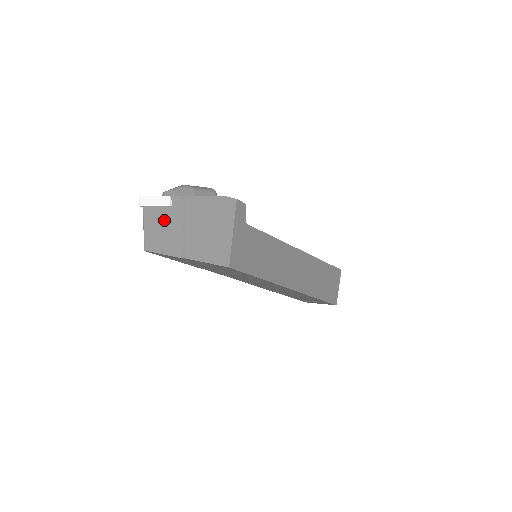
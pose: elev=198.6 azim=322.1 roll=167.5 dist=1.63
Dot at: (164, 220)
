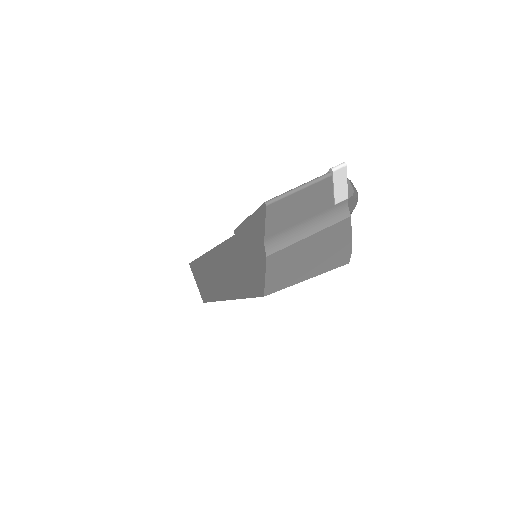
Dot at: (314, 206)
